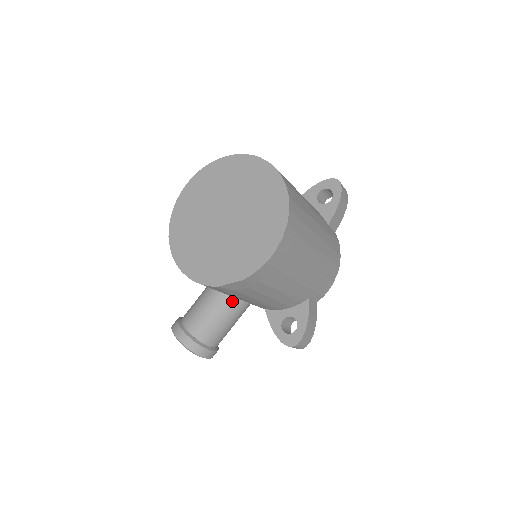
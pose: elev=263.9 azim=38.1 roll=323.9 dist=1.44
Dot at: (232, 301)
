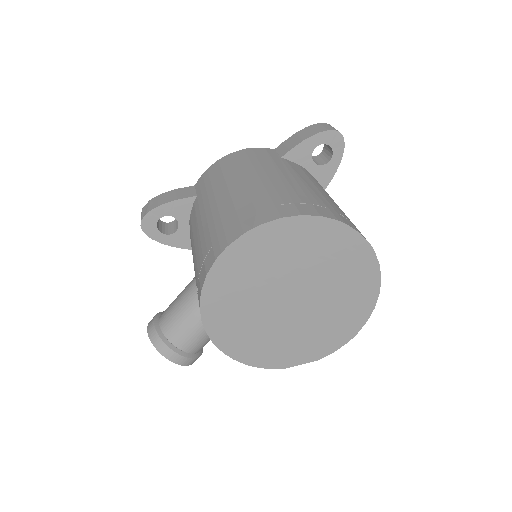
Dot at: occluded
